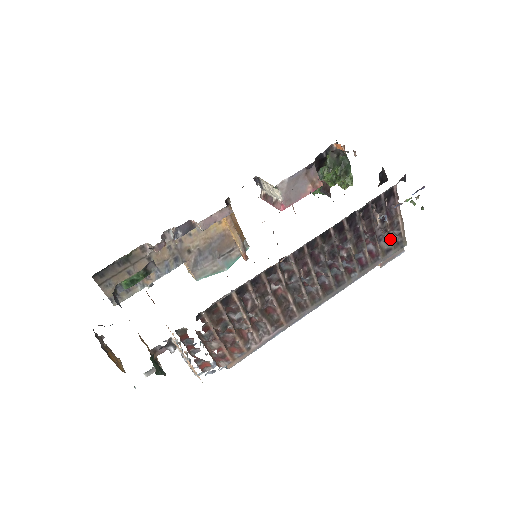
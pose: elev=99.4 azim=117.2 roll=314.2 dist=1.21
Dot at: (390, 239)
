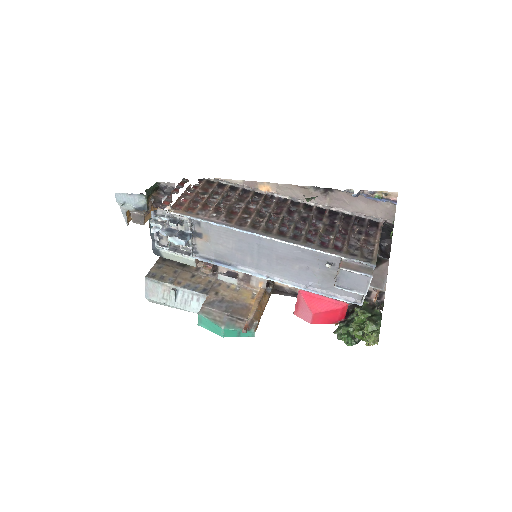
Dot at: (360, 250)
